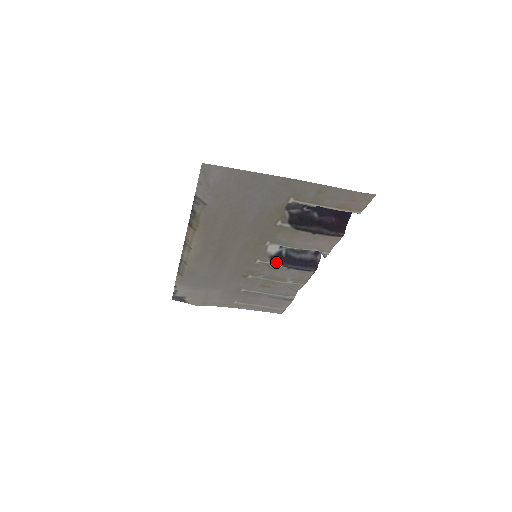
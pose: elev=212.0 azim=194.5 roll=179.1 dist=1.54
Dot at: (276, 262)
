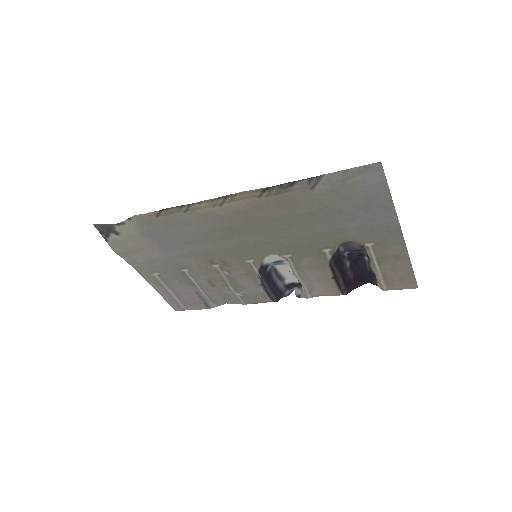
Dot at: (260, 273)
